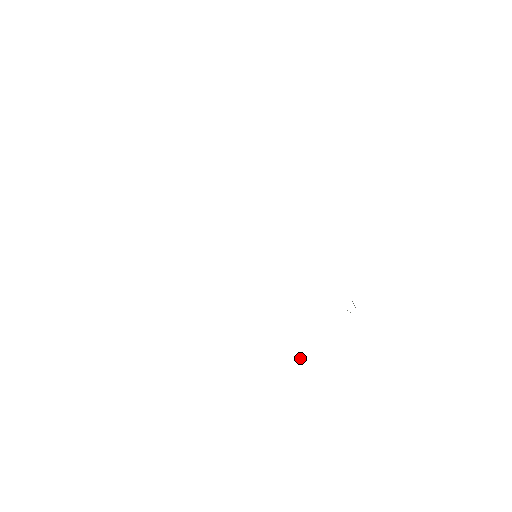
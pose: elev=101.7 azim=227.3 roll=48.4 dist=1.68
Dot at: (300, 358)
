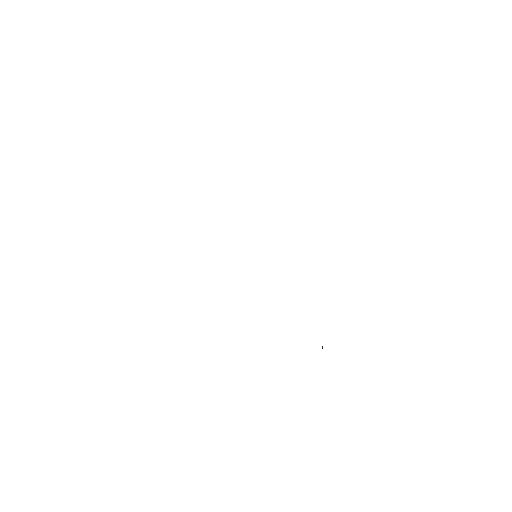
Dot at: (322, 347)
